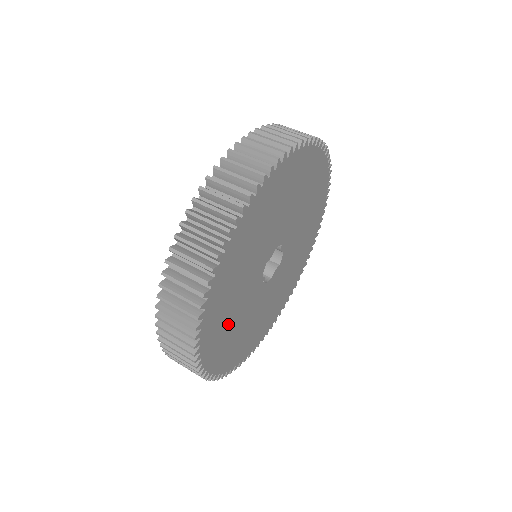
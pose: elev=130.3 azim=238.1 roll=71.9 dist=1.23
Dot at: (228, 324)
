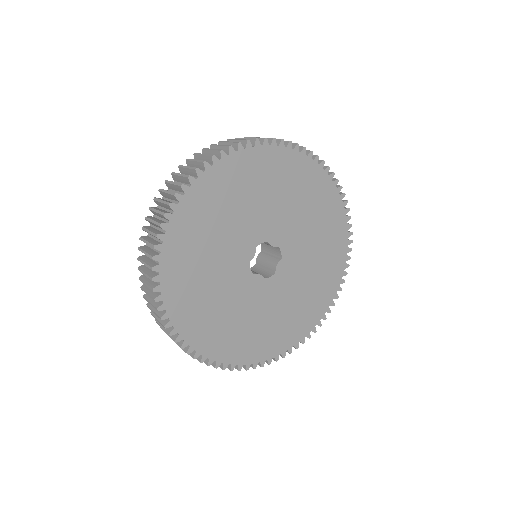
Dot at: (221, 320)
